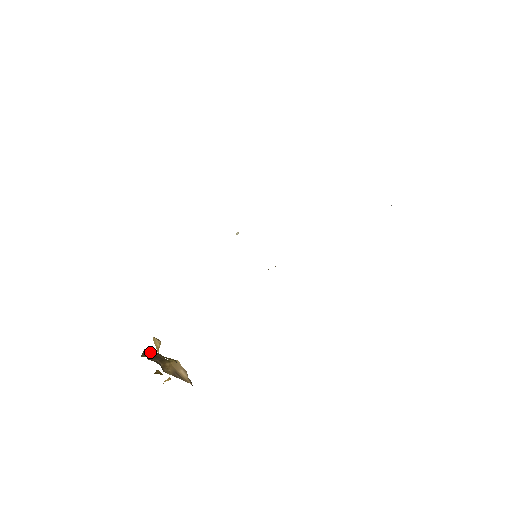
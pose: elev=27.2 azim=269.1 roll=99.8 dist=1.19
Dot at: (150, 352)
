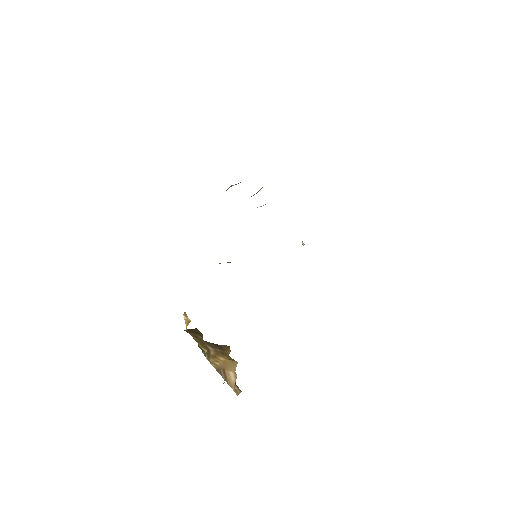
Dot at: (192, 330)
